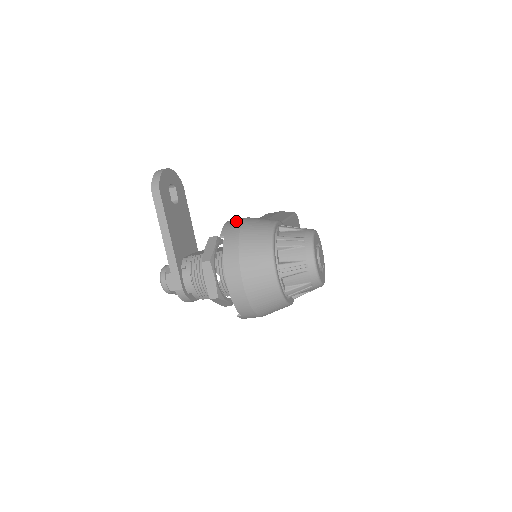
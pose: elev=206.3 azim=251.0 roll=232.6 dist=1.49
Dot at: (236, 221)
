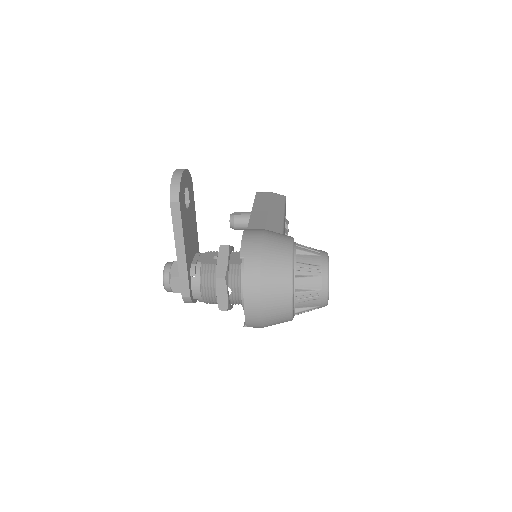
Dot at: (254, 238)
